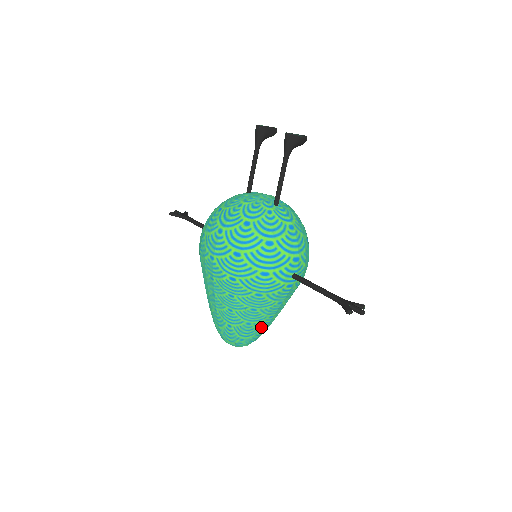
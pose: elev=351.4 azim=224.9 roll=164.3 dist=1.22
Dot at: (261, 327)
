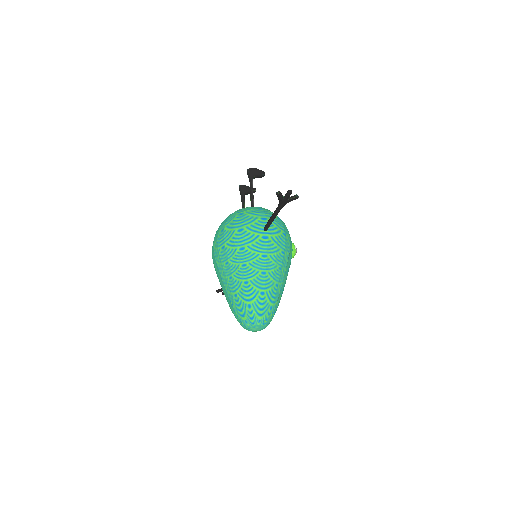
Dot at: (259, 286)
